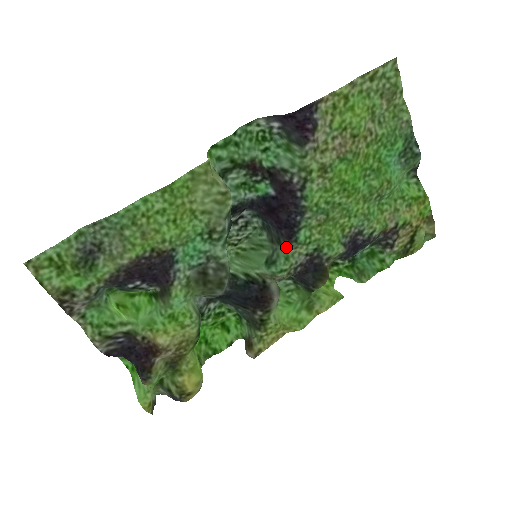
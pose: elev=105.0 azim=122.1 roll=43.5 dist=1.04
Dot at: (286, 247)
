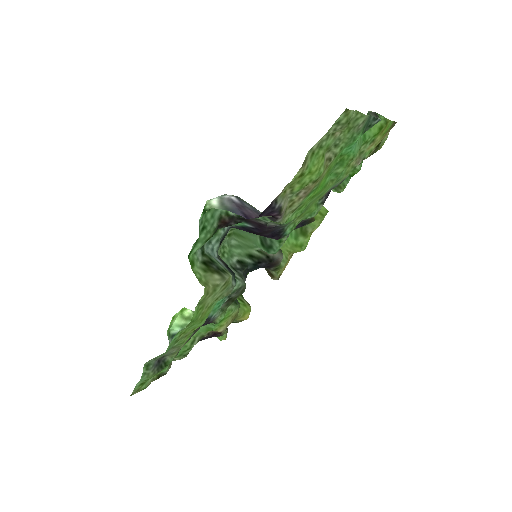
Dot at: occluded
